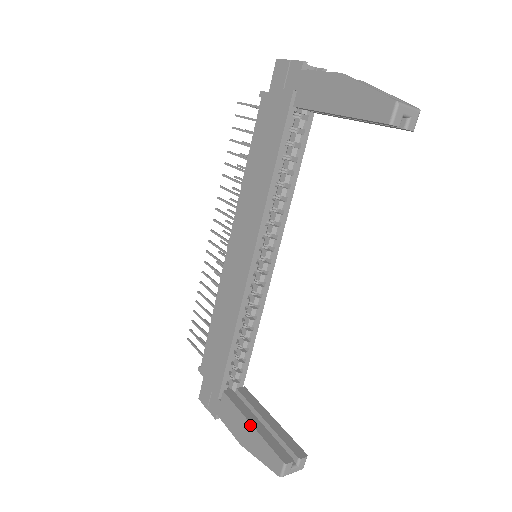
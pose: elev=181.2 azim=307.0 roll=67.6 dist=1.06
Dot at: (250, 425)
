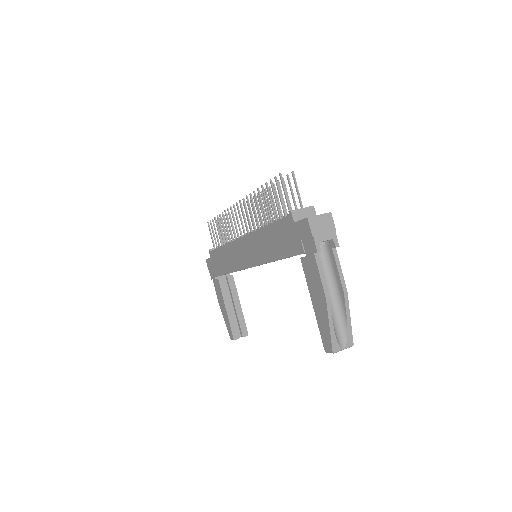
Dot at: (225, 309)
